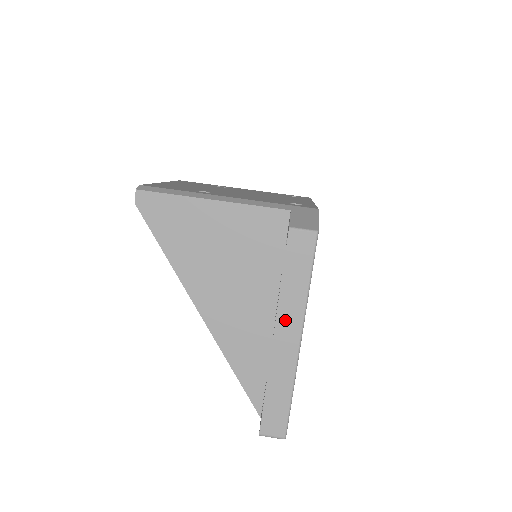
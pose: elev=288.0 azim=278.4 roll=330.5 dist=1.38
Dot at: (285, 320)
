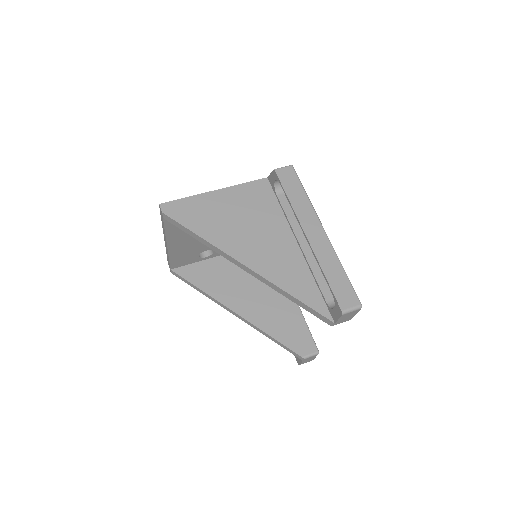
Dot at: (306, 221)
